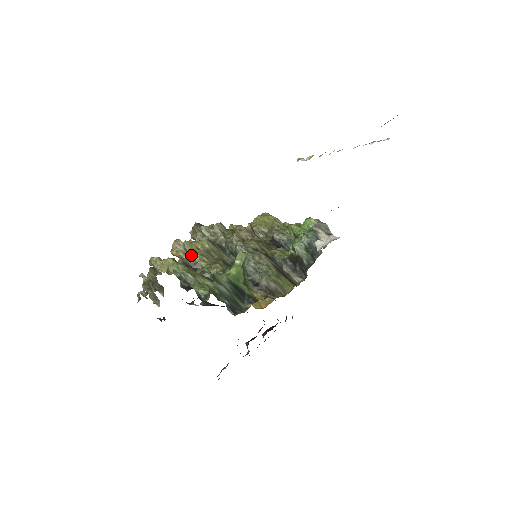
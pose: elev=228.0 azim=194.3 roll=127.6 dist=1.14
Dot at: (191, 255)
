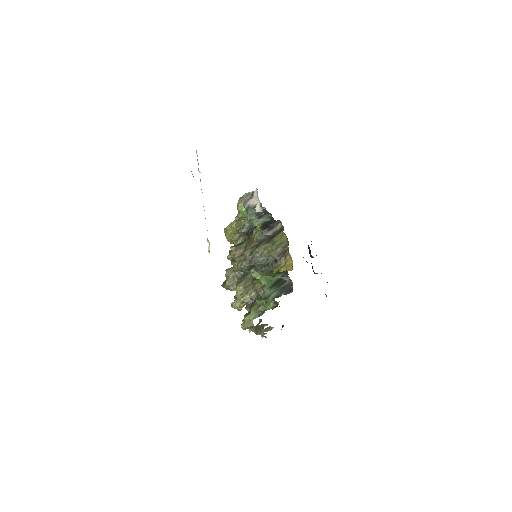
Dot at: (245, 301)
